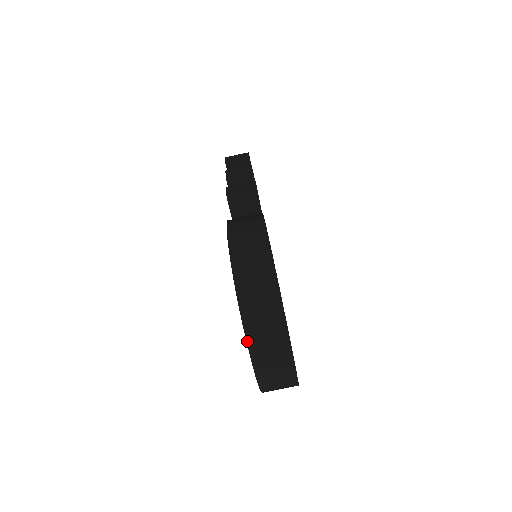
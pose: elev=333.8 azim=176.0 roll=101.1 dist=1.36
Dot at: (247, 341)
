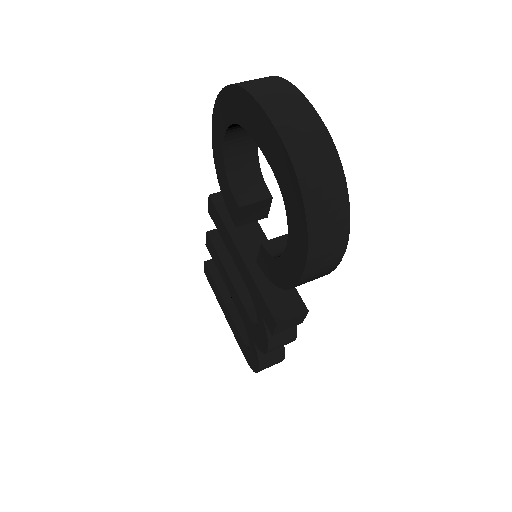
Dot at: (257, 101)
